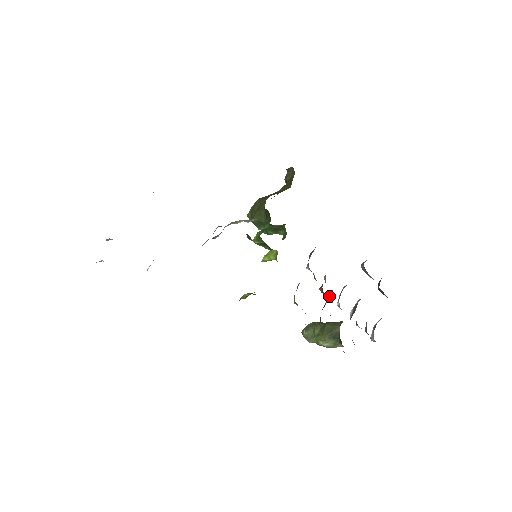
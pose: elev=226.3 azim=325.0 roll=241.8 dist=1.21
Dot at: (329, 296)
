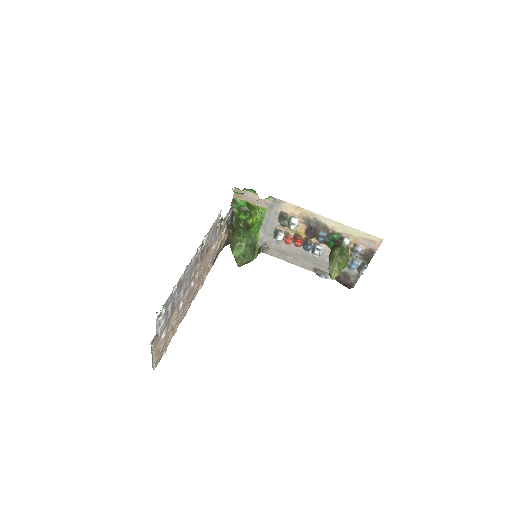
Dot at: (306, 242)
